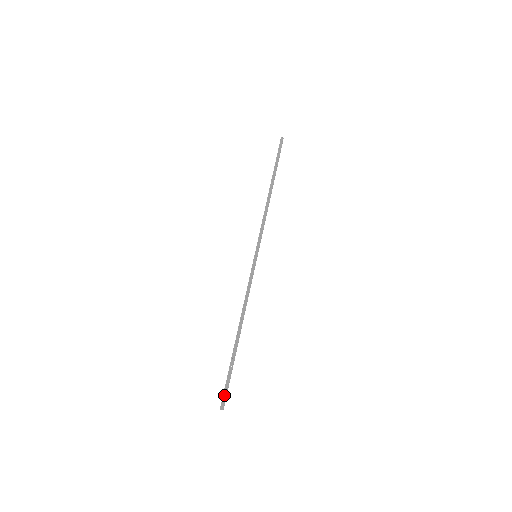
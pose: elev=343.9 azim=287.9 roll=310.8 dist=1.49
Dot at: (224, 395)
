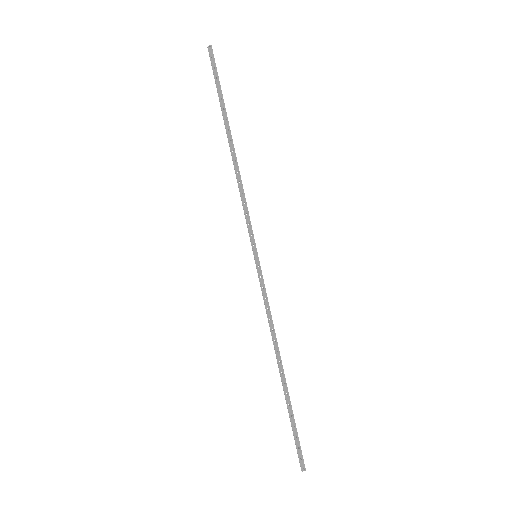
Dot at: (300, 453)
